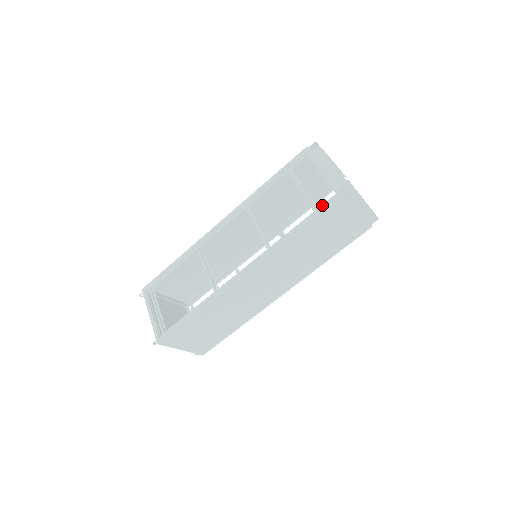
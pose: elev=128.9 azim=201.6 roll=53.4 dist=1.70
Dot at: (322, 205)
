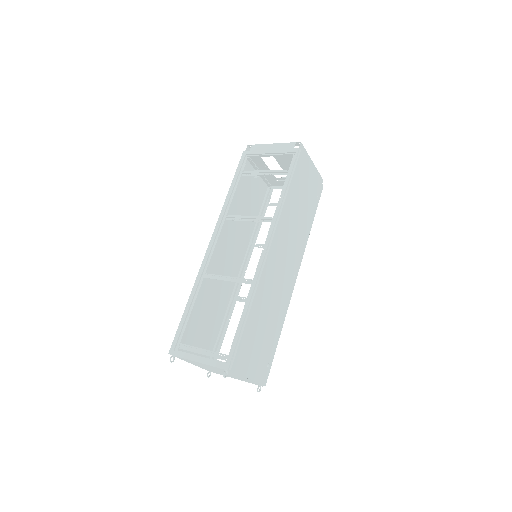
Dot at: (290, 166)
